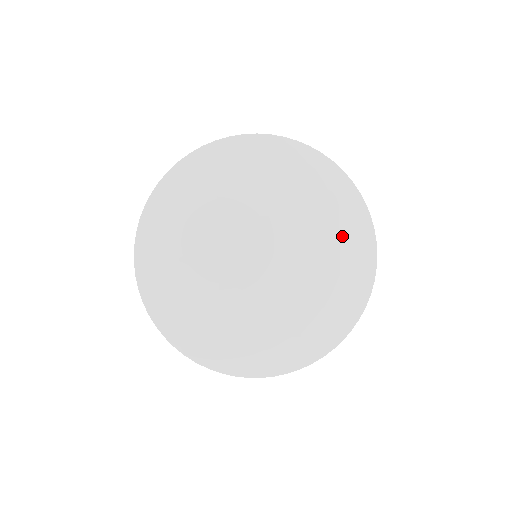
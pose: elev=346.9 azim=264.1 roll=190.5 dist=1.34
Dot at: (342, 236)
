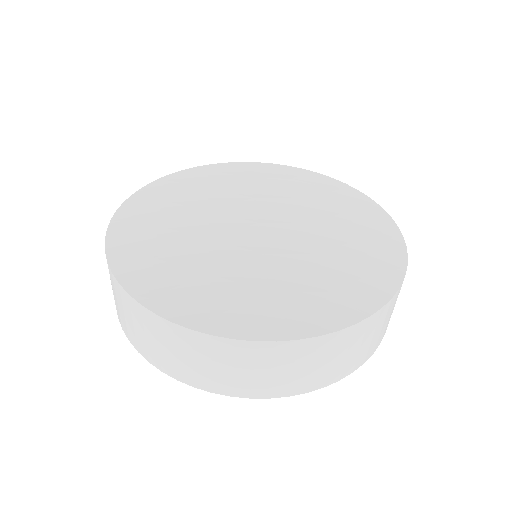
Dot at: (351, 213)
